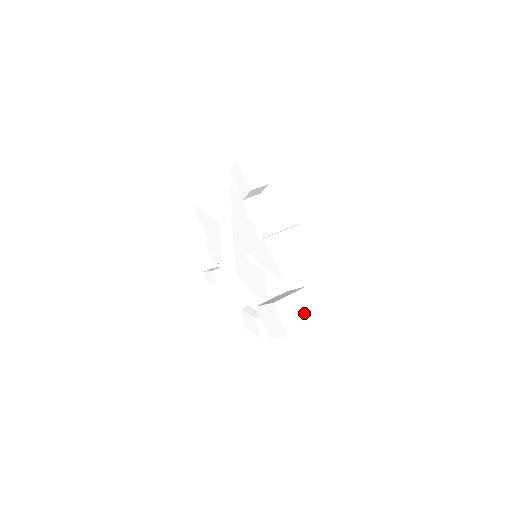
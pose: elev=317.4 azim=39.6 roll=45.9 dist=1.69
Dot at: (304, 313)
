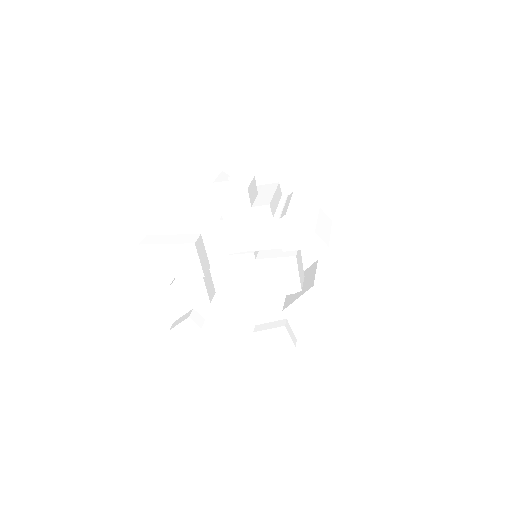
Dot at: (335, 284)
